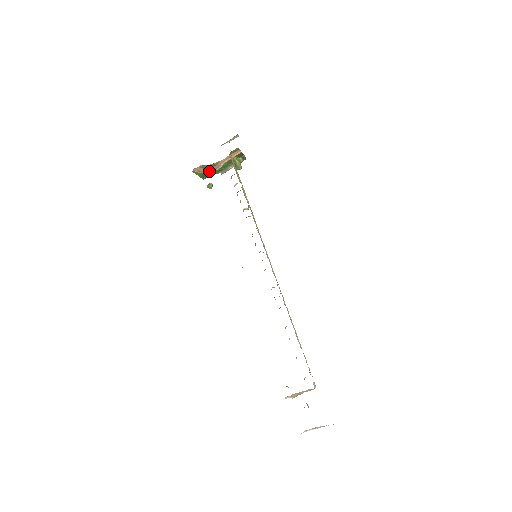
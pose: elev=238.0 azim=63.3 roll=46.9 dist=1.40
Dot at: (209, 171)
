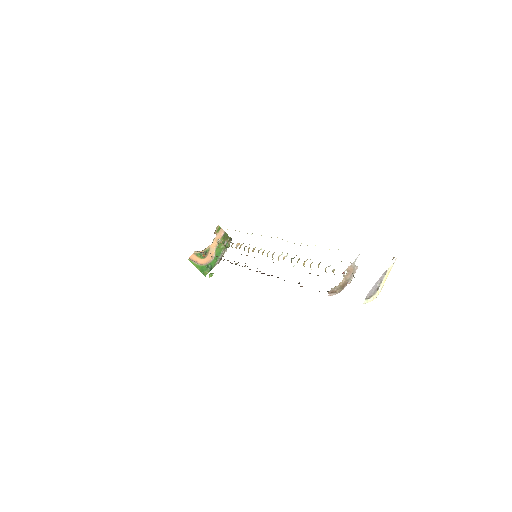
Dot at: (206, 263)
